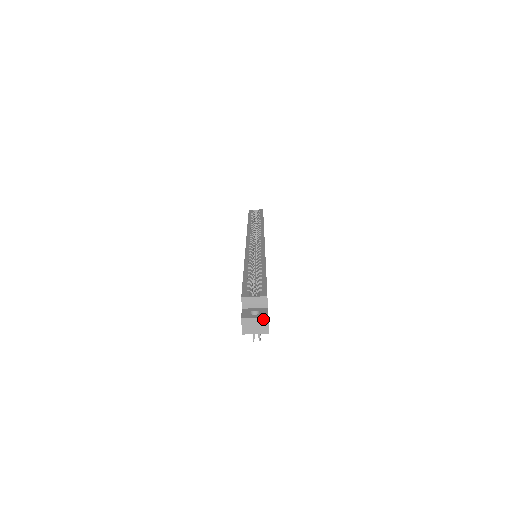
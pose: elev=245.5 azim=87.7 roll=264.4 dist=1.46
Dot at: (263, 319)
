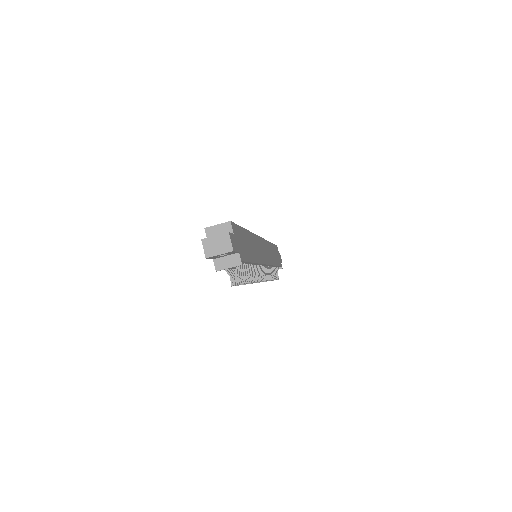
Dot at: (224, 235)
